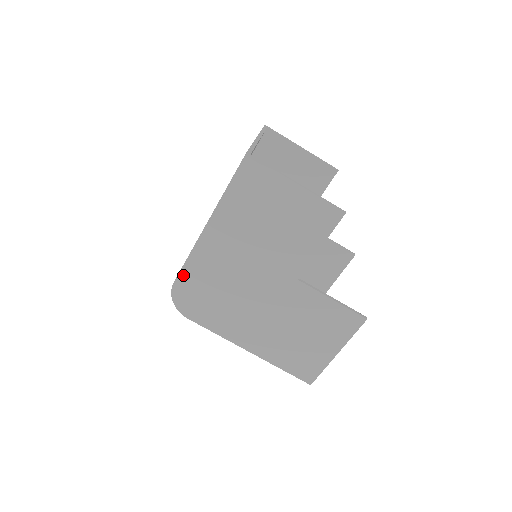
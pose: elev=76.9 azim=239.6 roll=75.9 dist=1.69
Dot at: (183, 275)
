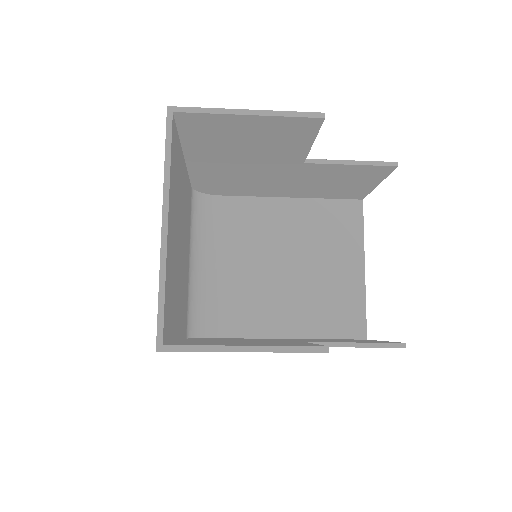
Dot at: occluded
